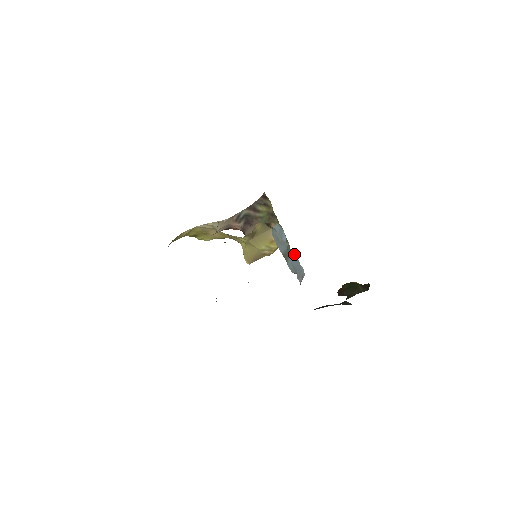
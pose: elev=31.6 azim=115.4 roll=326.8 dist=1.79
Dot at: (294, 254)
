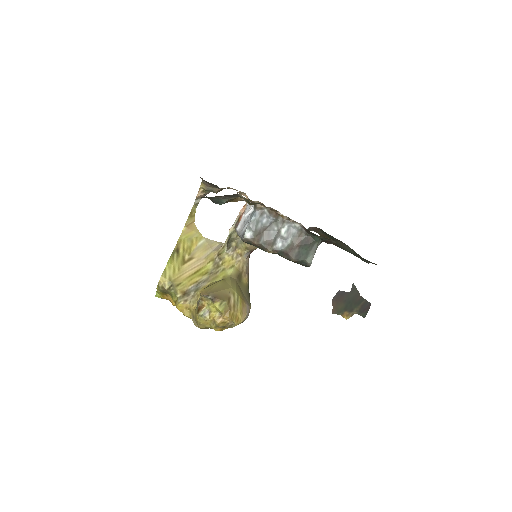
Dot at: occluded
